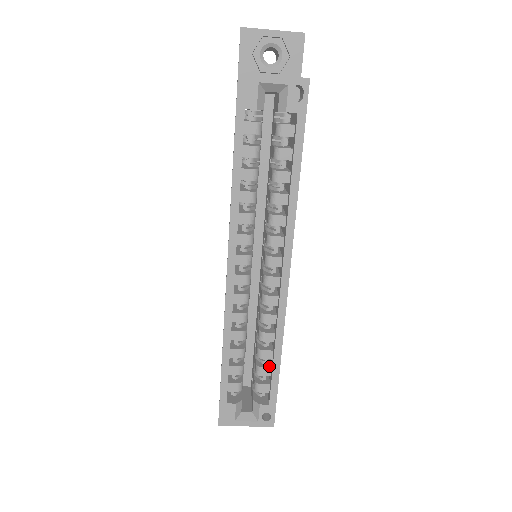
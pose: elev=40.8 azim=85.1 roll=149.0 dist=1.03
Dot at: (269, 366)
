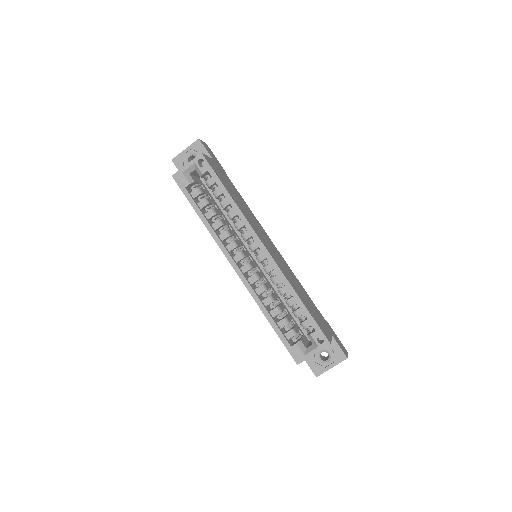
Dot at: (299, 308)
